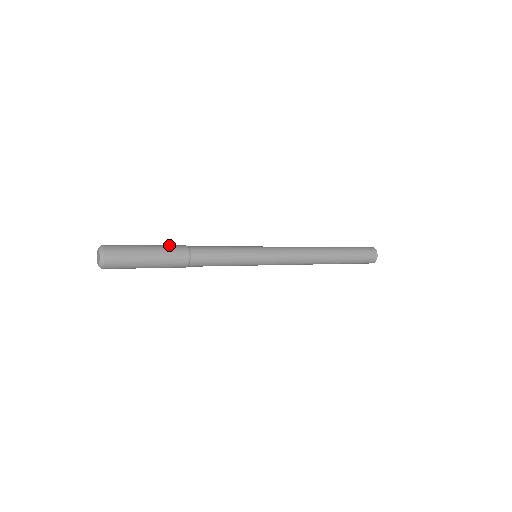
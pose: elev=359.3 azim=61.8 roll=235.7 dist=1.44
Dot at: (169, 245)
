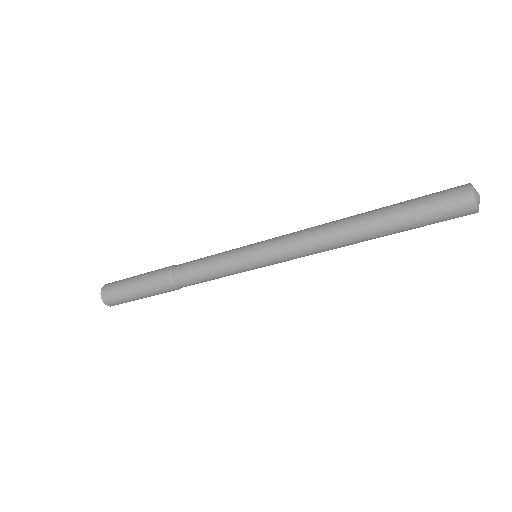
Dot at: (159, 269)
